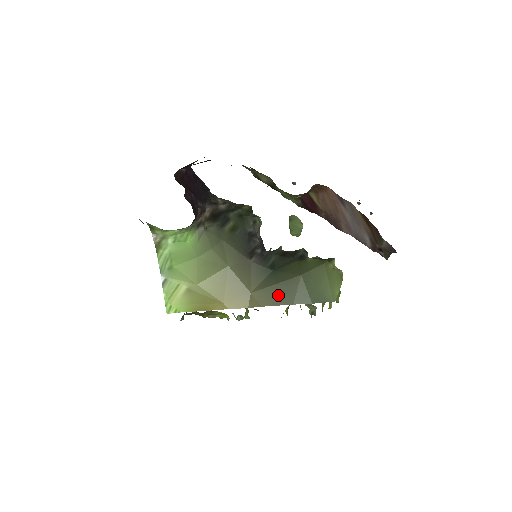
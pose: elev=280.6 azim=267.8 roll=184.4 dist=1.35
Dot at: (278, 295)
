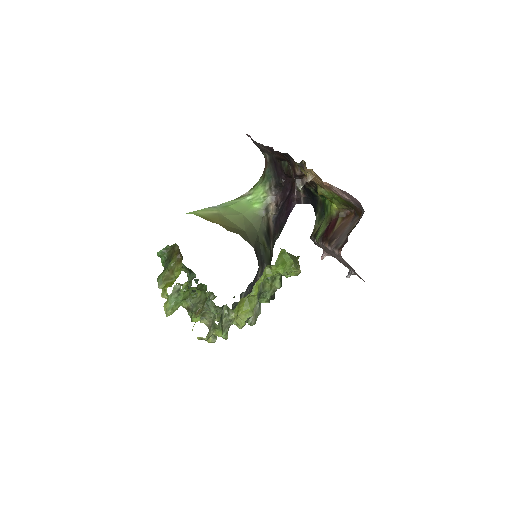
Dot at: occluded
